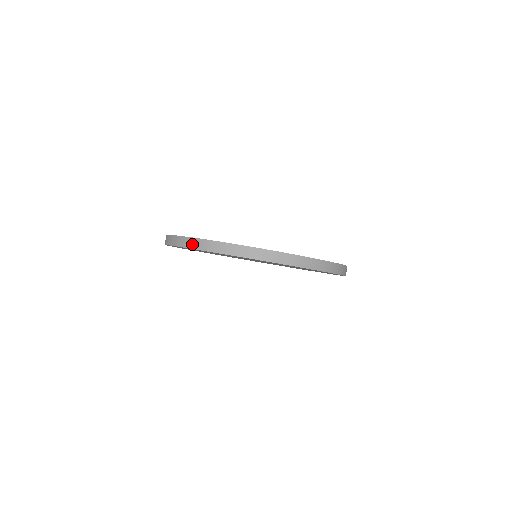
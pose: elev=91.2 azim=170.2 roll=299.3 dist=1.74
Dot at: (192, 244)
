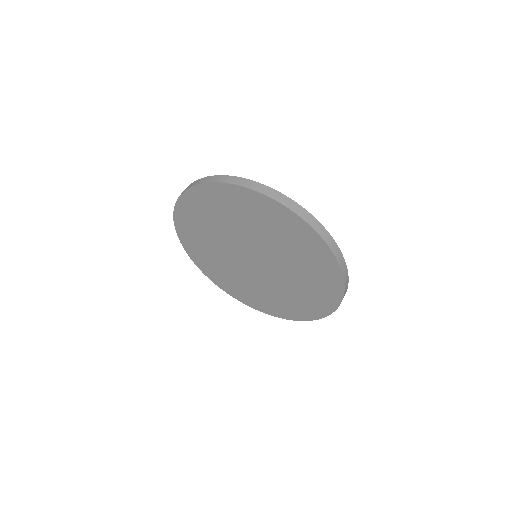
Dot at: occluded
